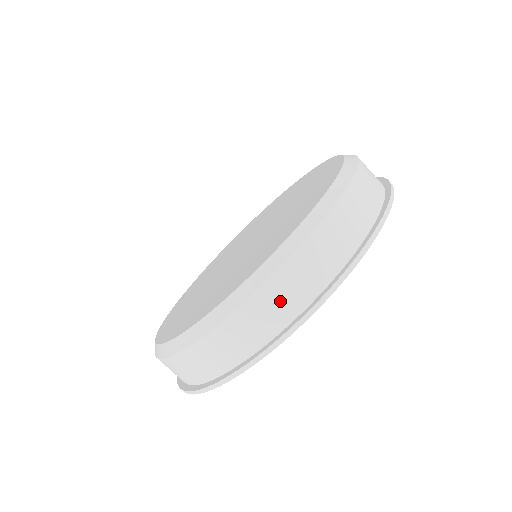
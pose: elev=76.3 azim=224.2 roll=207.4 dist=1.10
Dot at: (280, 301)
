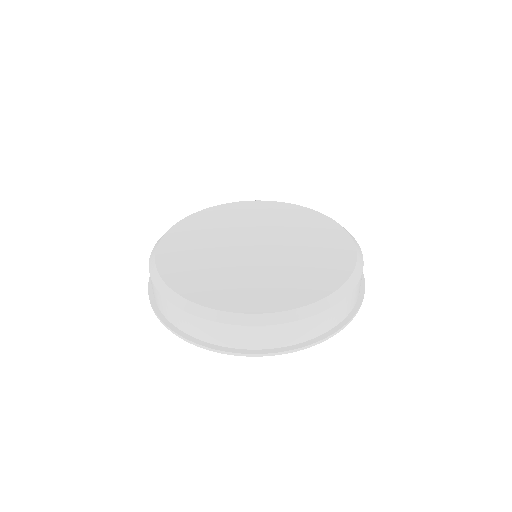
Dot at: (213, 333)
